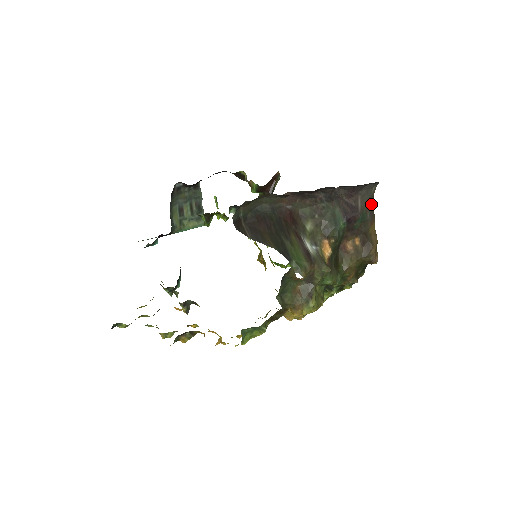
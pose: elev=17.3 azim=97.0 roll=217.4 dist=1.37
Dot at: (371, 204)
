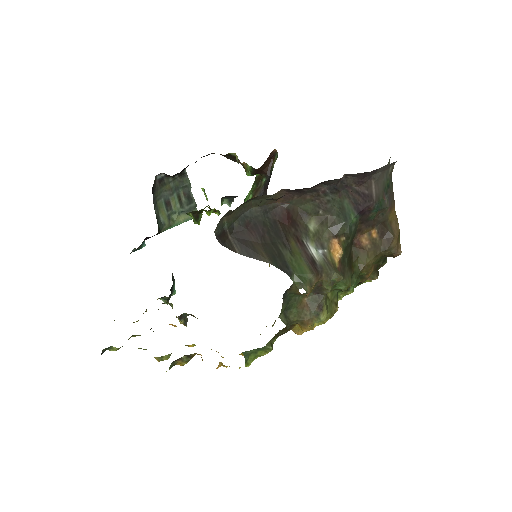
Dot at: (389, 187)
